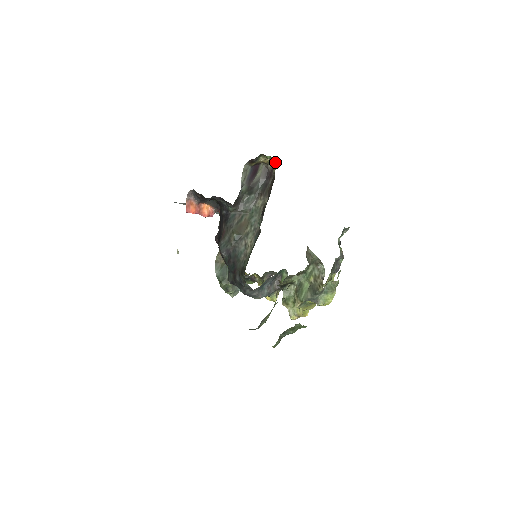
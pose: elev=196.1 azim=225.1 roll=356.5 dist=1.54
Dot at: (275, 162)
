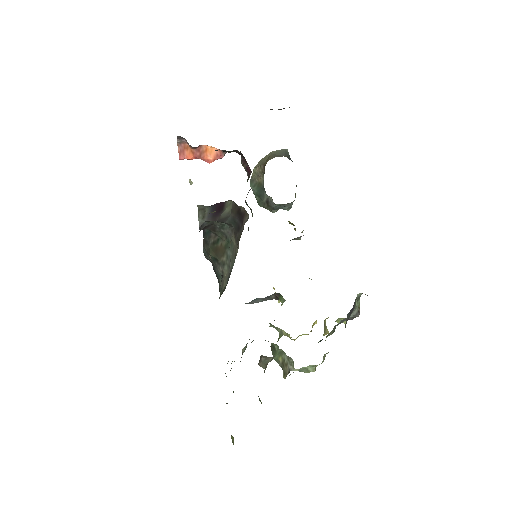
Dot at: occluded
